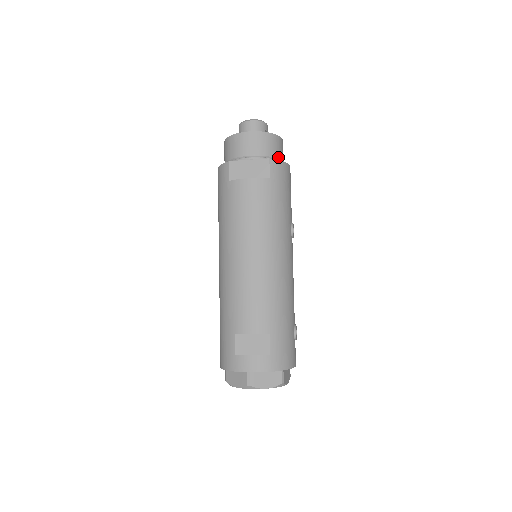
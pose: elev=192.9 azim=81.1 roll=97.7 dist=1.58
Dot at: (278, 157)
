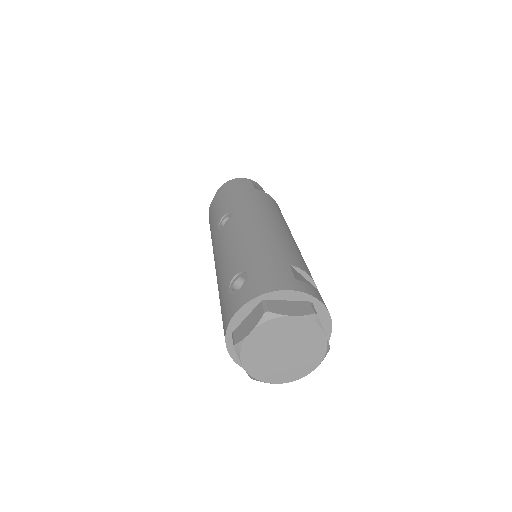
Dot at: occluded
